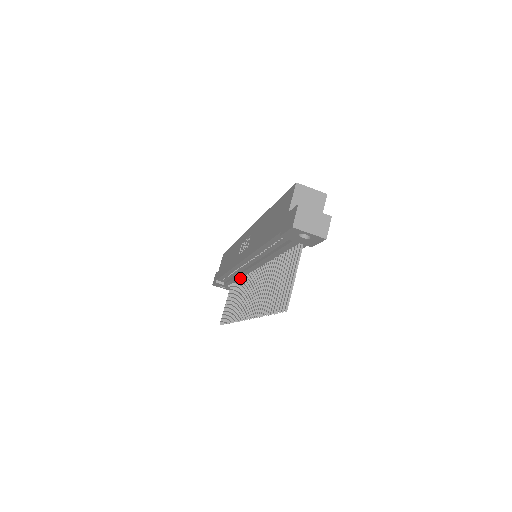
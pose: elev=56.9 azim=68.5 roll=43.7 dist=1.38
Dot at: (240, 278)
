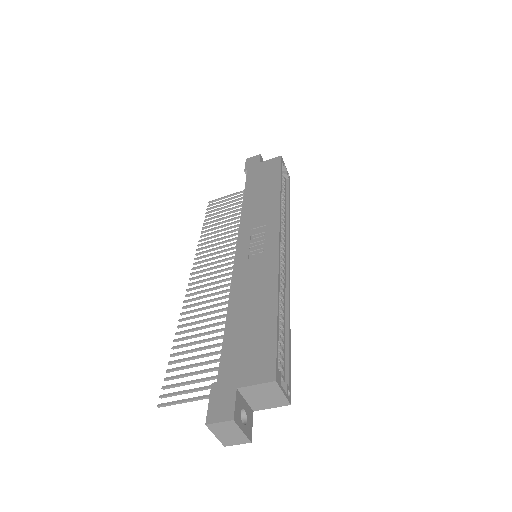
Dot at: occluded
